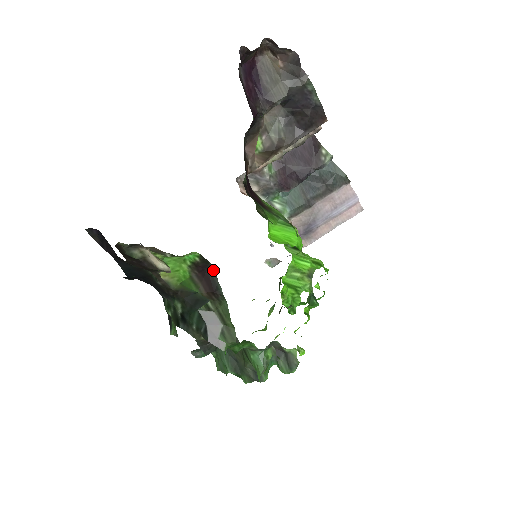
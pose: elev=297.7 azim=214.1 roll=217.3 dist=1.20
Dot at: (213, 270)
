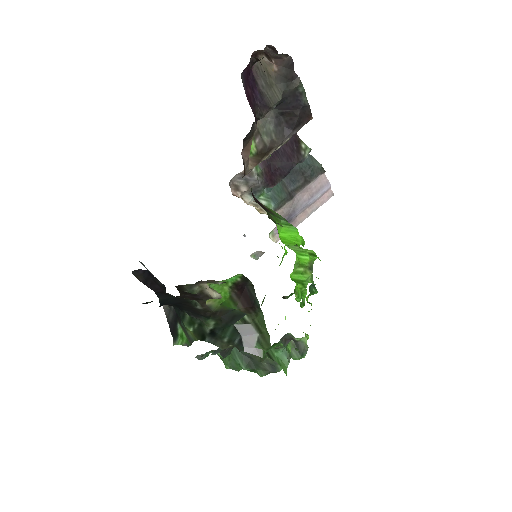
Dot at: (251, 286)
